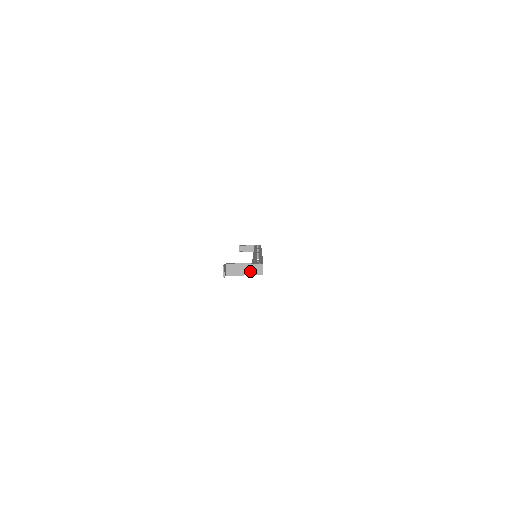
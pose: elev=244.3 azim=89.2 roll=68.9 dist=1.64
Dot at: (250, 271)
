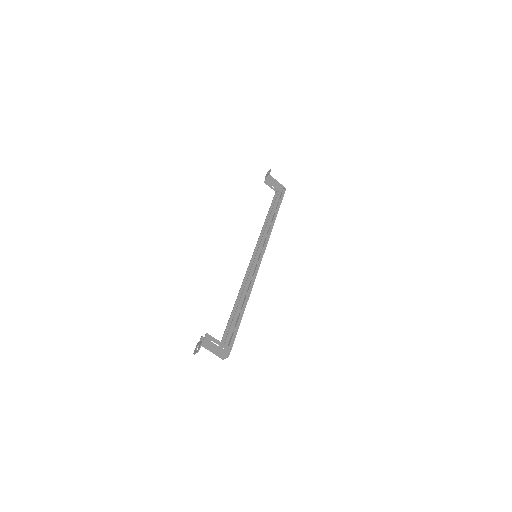
Dot at: (217, 353)
